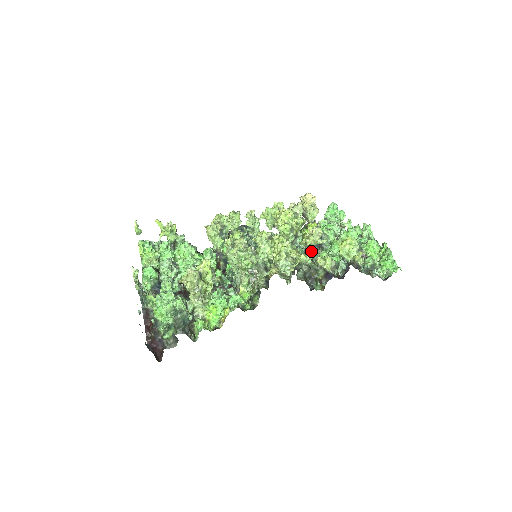
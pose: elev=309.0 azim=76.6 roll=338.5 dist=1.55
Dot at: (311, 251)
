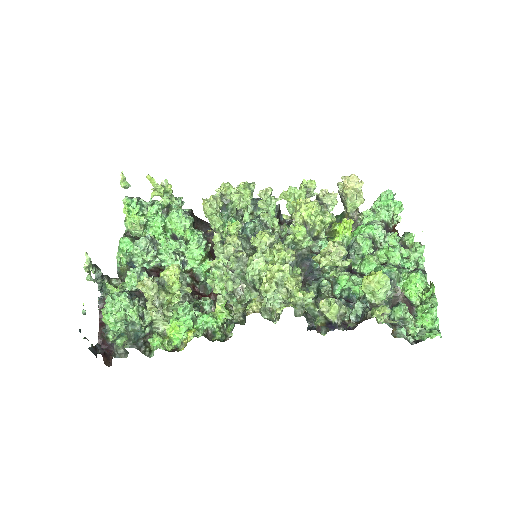
Dot at: (329, 266)
